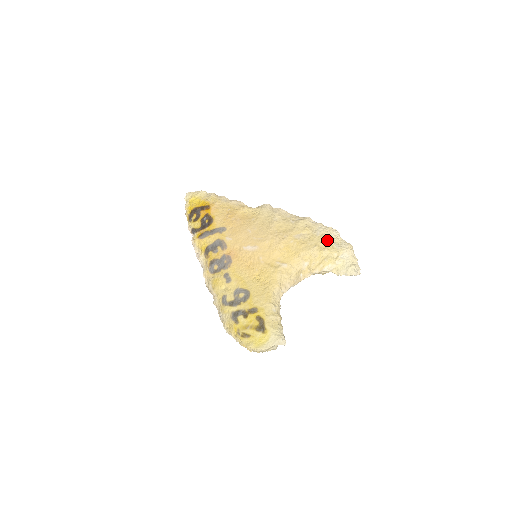
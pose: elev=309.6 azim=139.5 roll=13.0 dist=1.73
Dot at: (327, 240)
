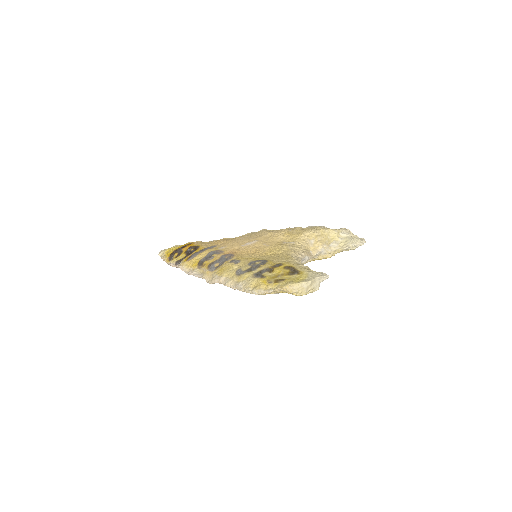
Dot at: occluded
